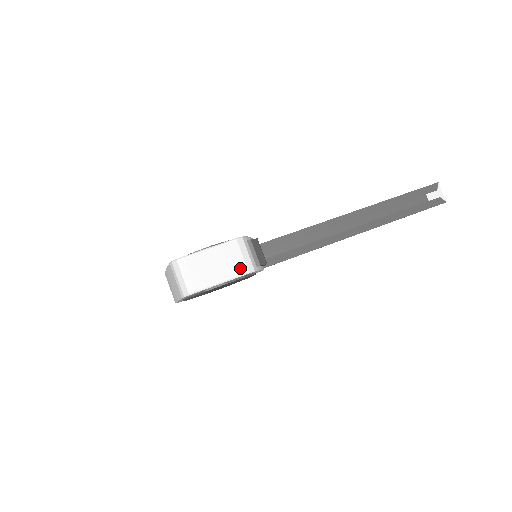
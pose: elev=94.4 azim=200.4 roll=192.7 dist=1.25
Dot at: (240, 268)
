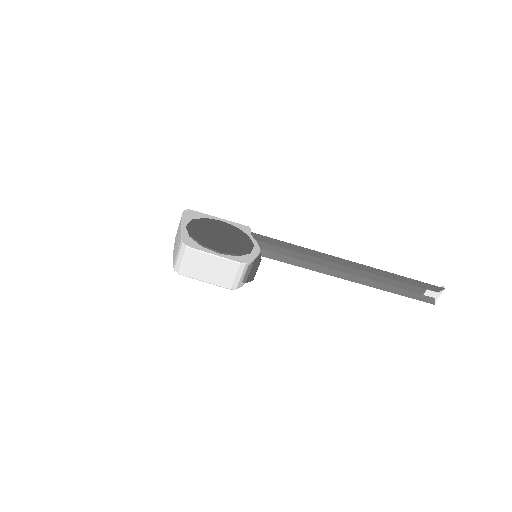
Dot at: (227, 283)
